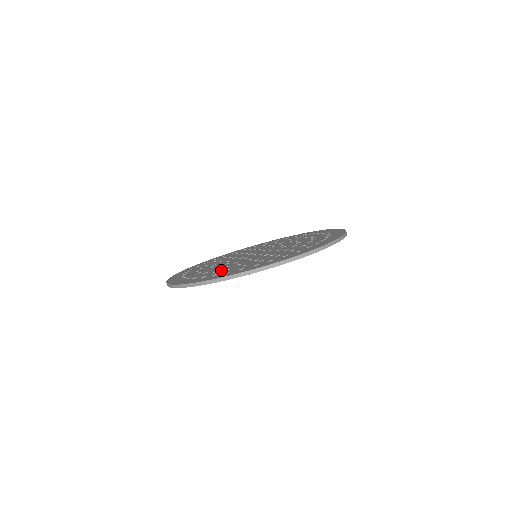
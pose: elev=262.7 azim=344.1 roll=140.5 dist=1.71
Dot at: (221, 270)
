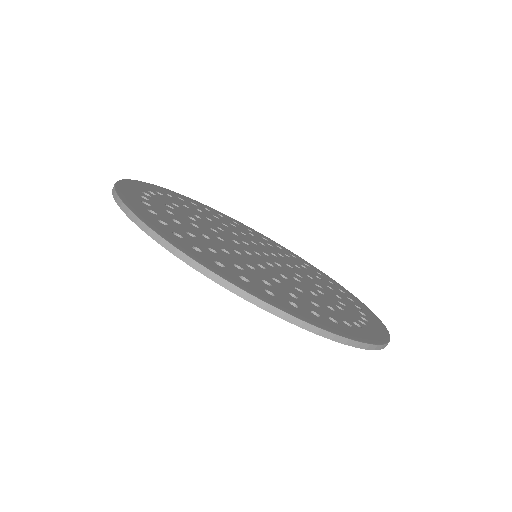
Dot at: (224, 256)
